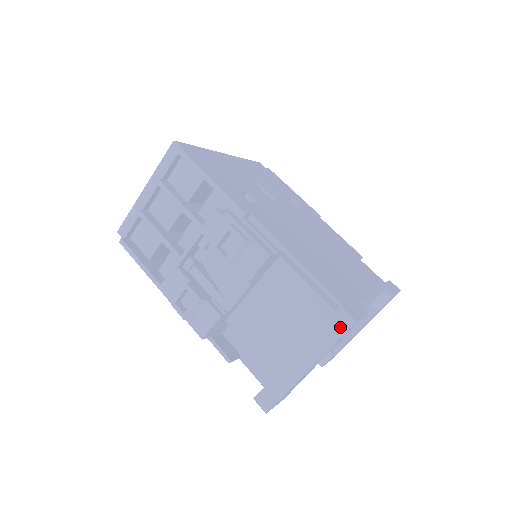
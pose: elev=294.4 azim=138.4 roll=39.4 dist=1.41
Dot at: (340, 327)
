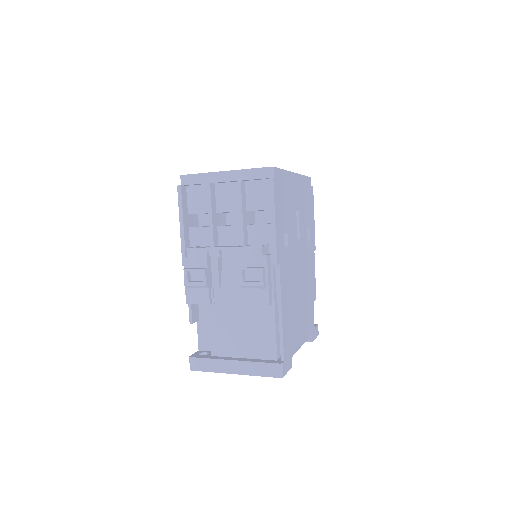
Dot at: (272, 372)
